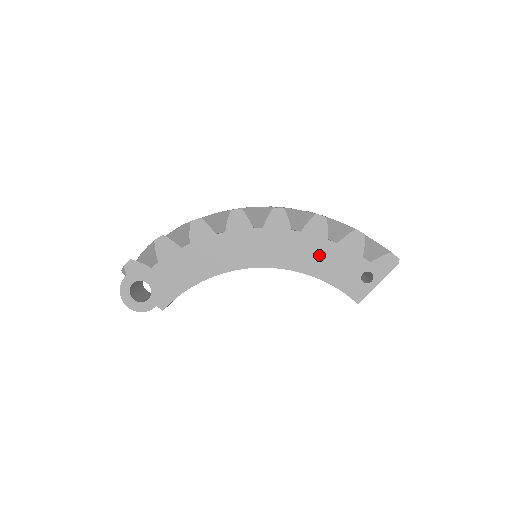
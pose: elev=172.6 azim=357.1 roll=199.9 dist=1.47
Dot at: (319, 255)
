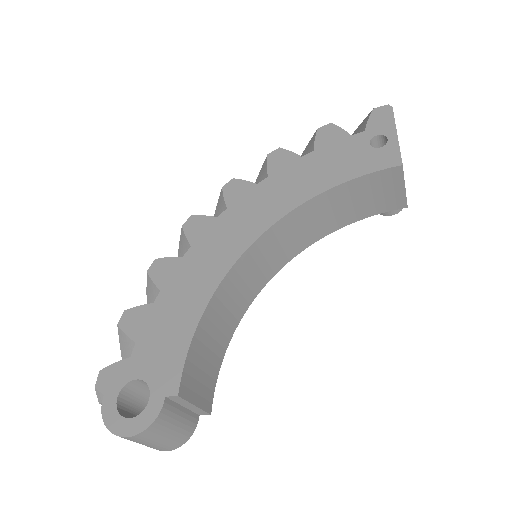
Dot at: (307, 173)
